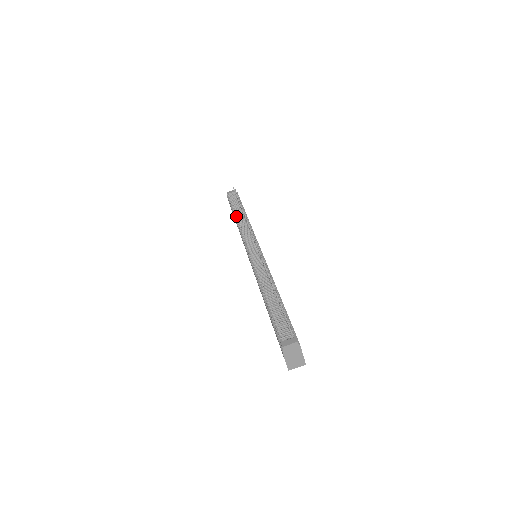
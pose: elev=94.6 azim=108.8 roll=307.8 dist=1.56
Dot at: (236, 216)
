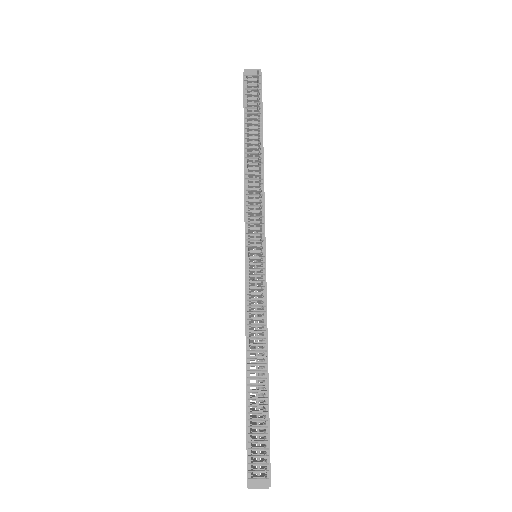
Dot at: (247, 152)
